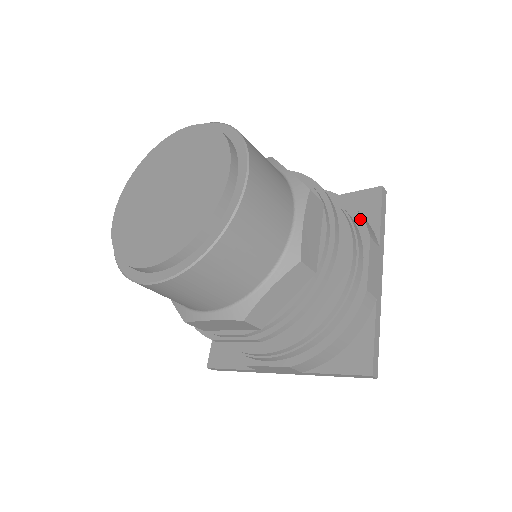
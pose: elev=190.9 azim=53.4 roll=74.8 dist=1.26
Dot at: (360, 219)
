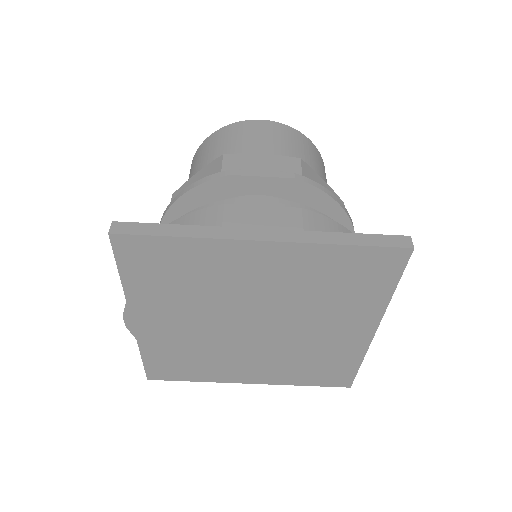
Dot at: occluded
